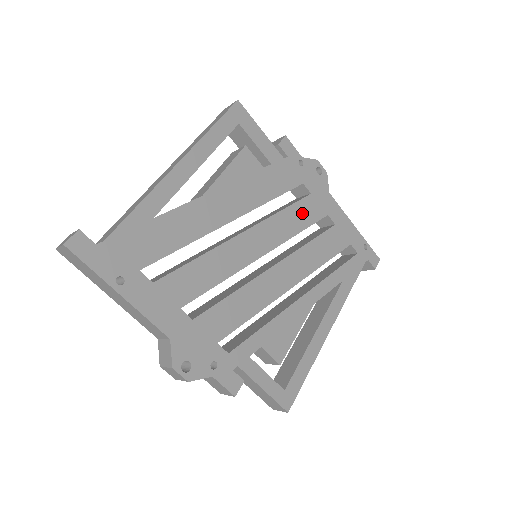
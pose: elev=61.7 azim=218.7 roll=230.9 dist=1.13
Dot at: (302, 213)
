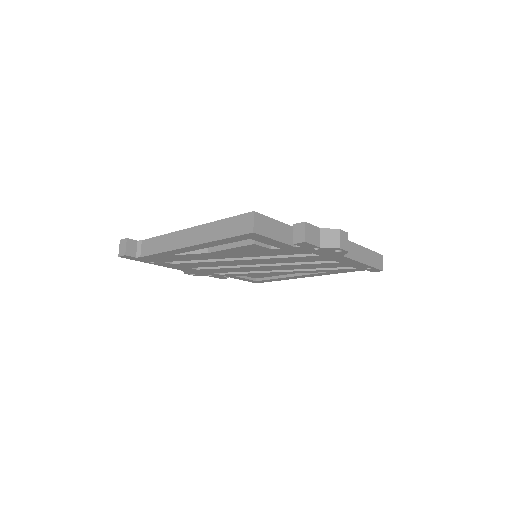
Dot at: (303, 259)
